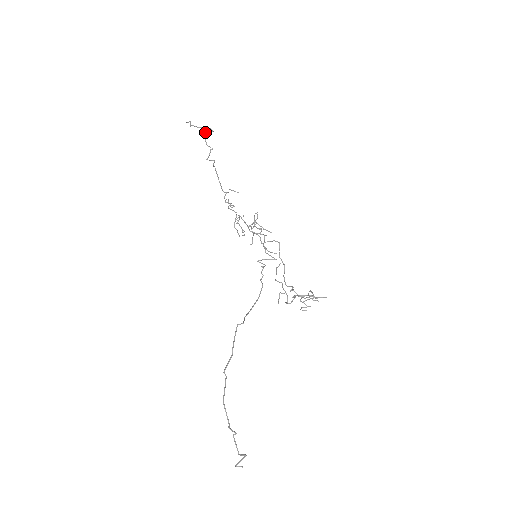
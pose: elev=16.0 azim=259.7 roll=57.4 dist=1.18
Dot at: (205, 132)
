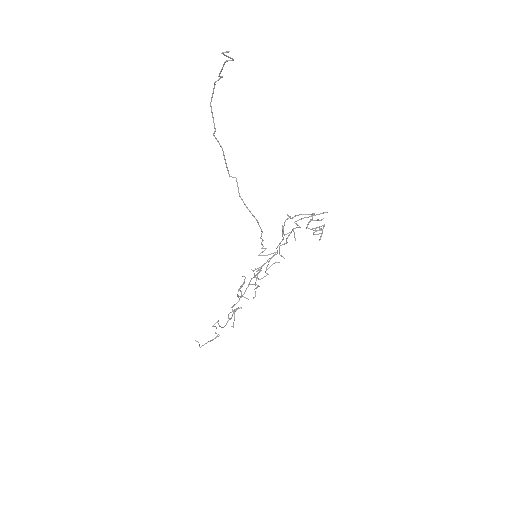
Dot at: occluded
